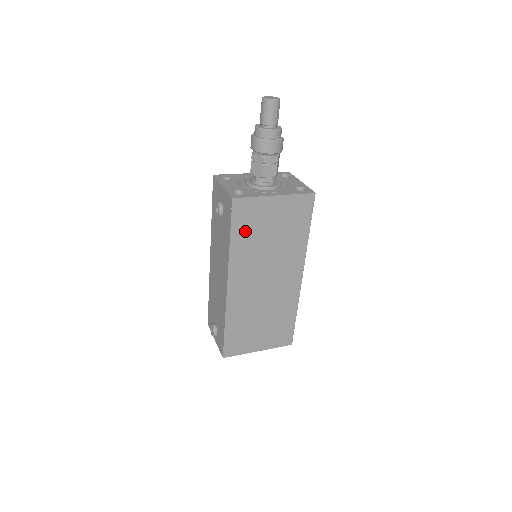
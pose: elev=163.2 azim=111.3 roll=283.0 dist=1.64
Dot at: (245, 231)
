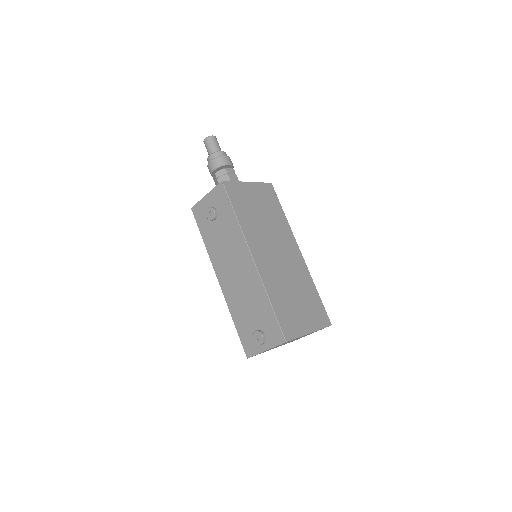
Dot at: (242, 208)
